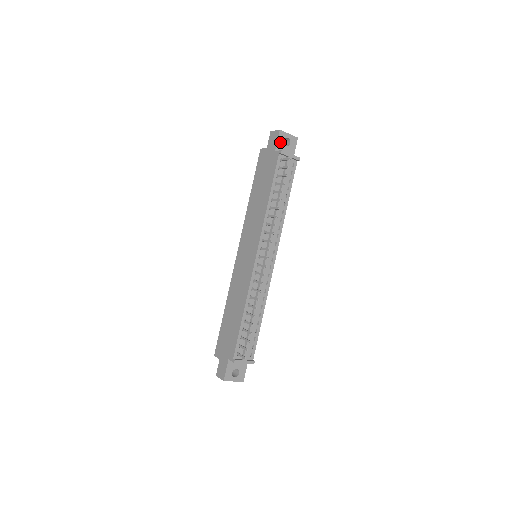
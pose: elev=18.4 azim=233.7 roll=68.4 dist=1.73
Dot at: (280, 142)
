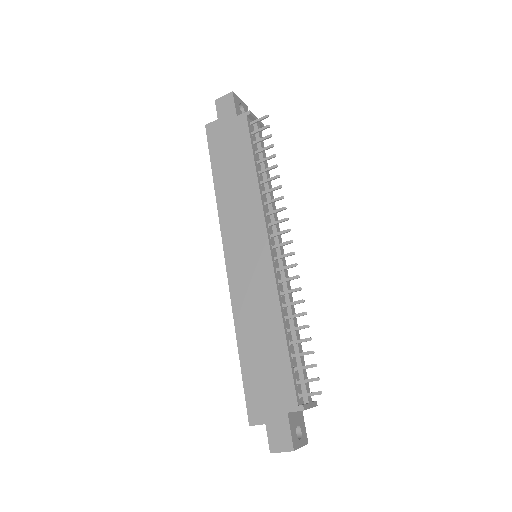
Dot at: (237, 107)
